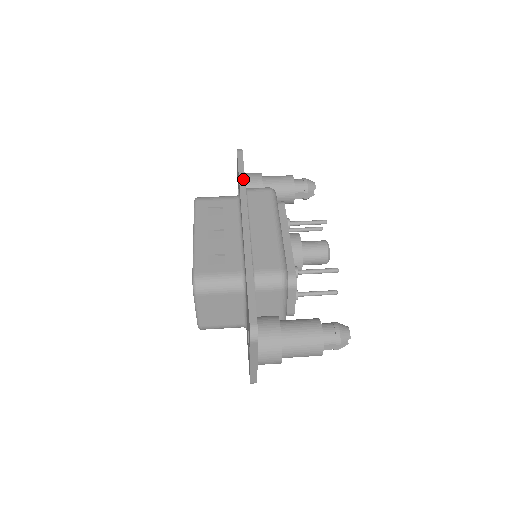
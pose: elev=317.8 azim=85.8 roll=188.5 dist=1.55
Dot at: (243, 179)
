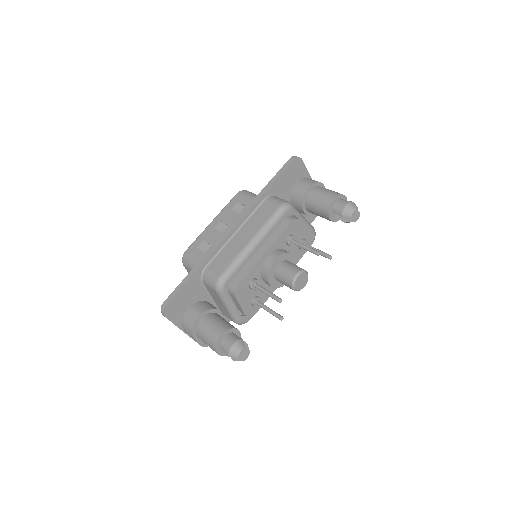
Dot at: (267, 188)
